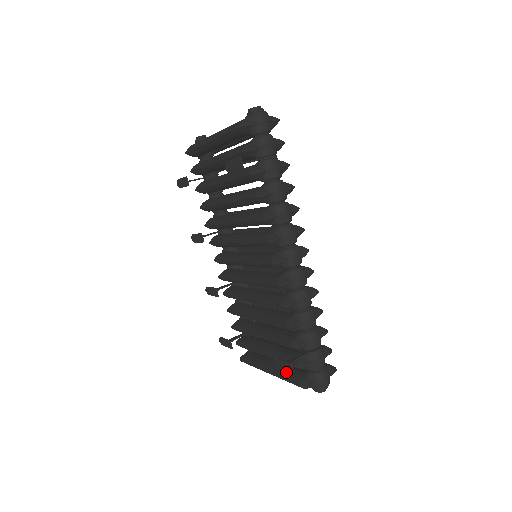
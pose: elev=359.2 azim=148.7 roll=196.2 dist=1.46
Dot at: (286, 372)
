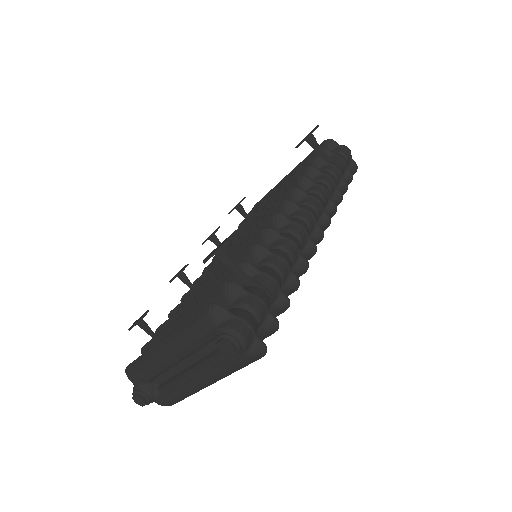
Dot at: occluded
